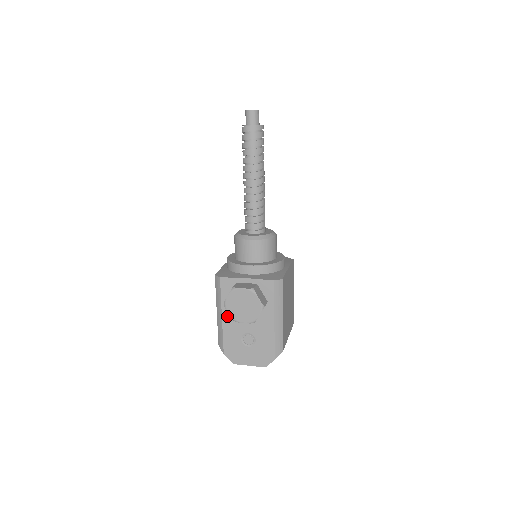
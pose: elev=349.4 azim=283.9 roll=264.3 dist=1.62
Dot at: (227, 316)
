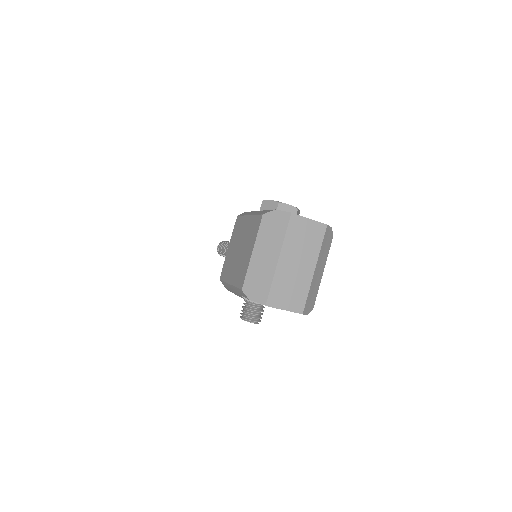
Dot at: occluded
